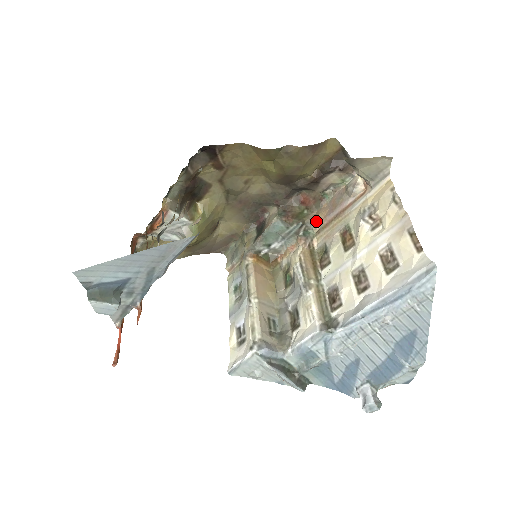
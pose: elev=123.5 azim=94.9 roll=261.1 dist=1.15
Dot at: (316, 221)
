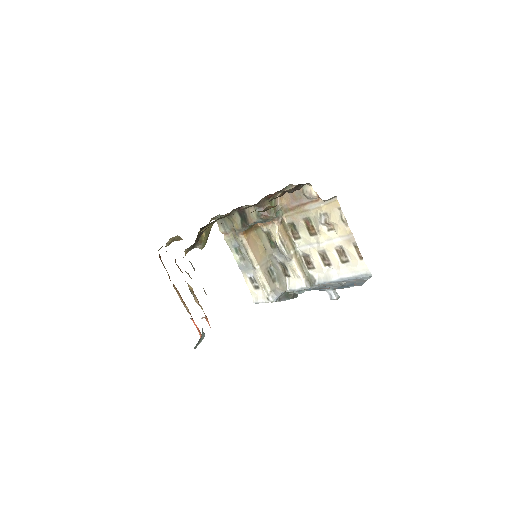
Dot at: (282, 205)
